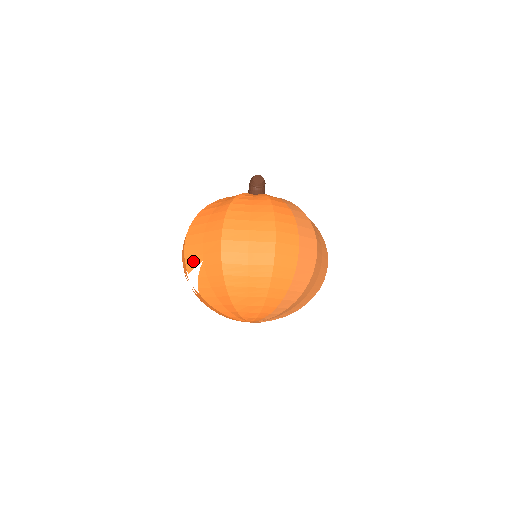
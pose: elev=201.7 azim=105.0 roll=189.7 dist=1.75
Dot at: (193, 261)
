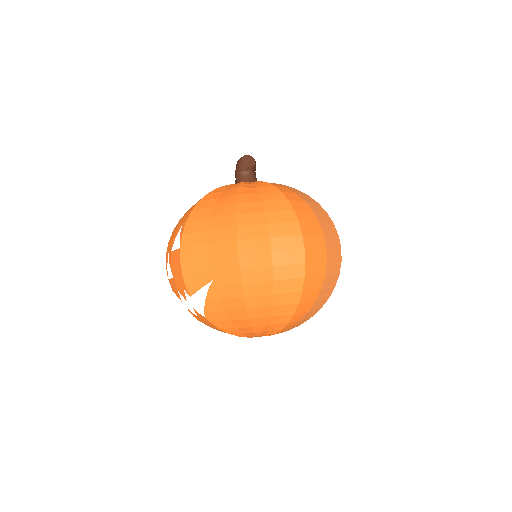
Dot at: (197, 281)
